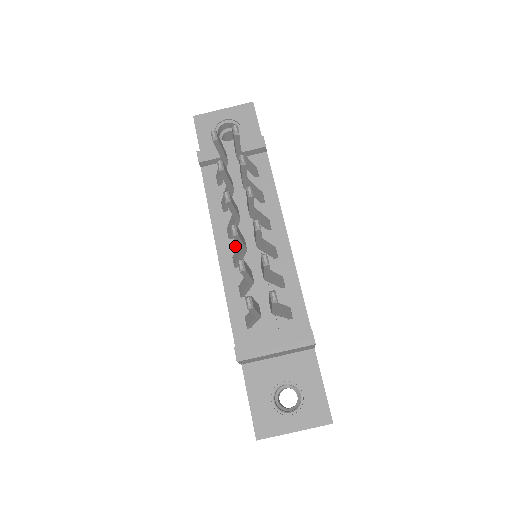
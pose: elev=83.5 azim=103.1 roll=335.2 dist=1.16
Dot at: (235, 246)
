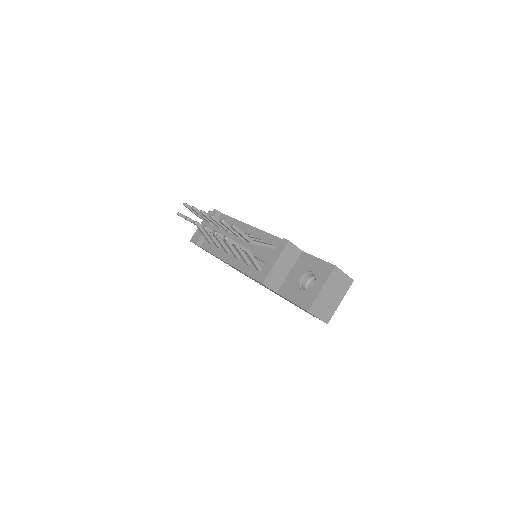
Dot at: occluded
